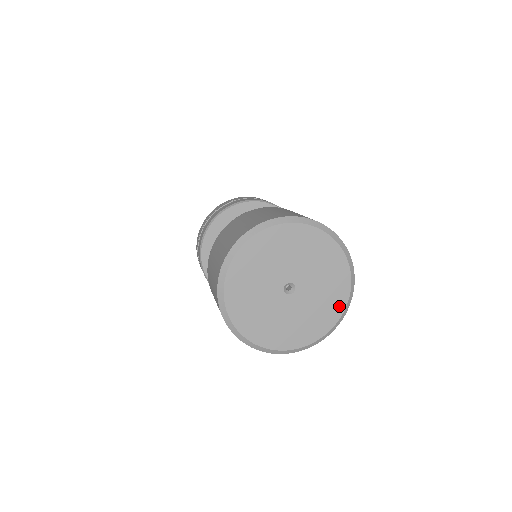
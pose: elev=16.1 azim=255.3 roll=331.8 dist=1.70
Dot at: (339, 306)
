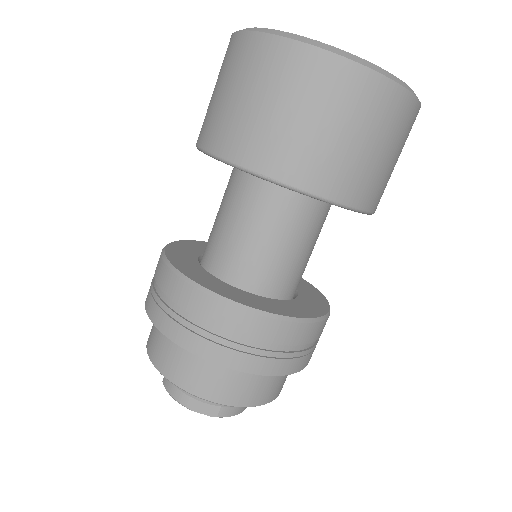
Dot at: occluded
